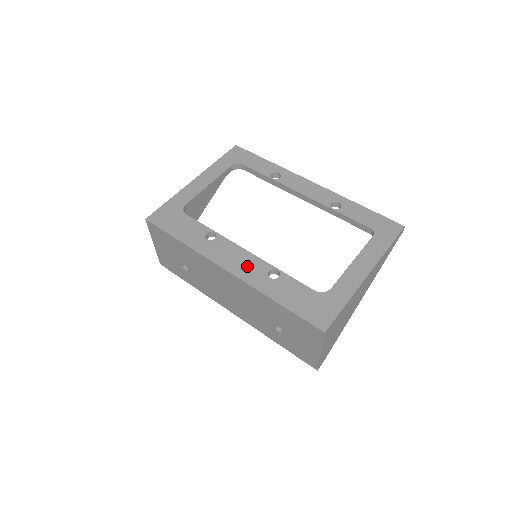
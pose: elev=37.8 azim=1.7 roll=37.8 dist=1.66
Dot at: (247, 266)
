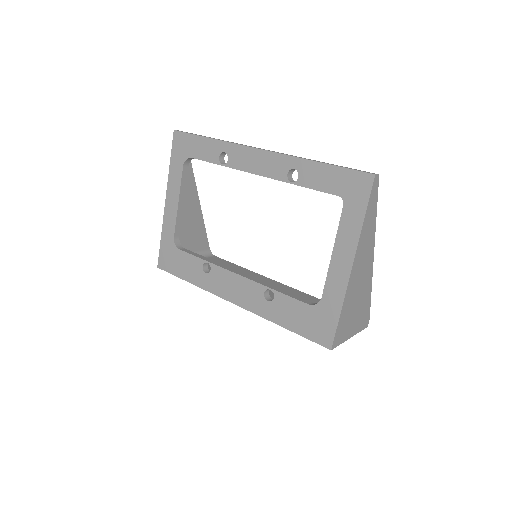
Dot at: (245, 293)
